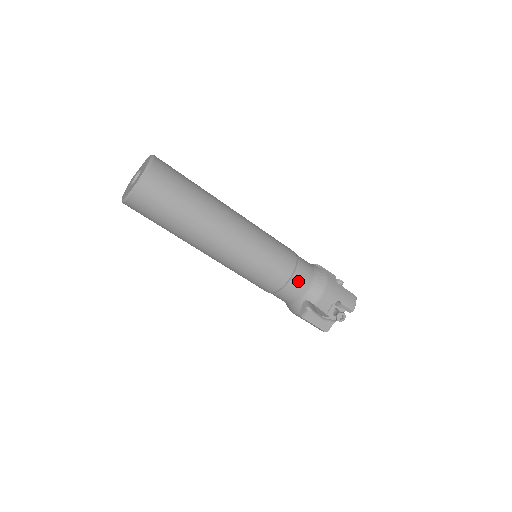
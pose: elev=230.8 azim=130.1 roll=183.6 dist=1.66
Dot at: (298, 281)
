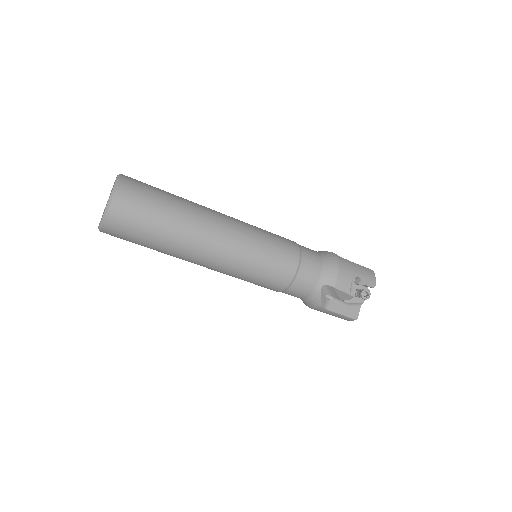
Dot at: (308, 266)
